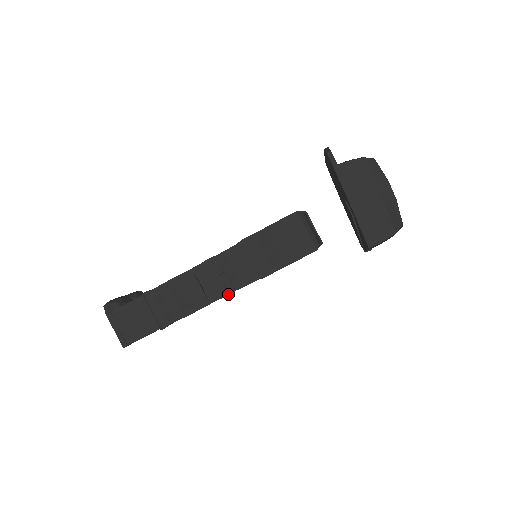
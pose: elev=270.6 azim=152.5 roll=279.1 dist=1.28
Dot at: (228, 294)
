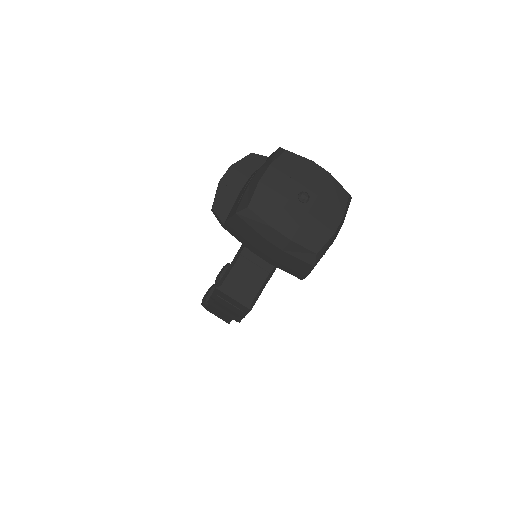
Dot at: occluded
